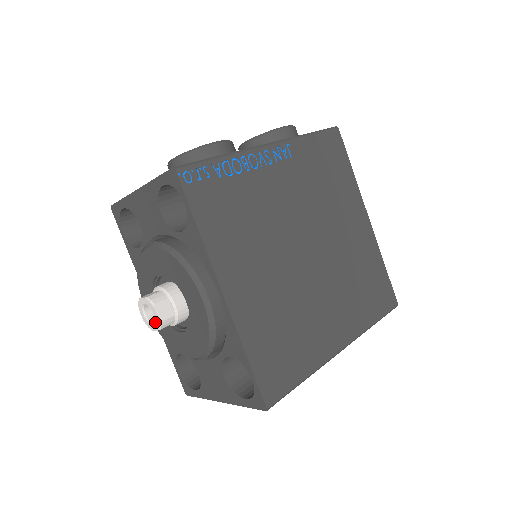
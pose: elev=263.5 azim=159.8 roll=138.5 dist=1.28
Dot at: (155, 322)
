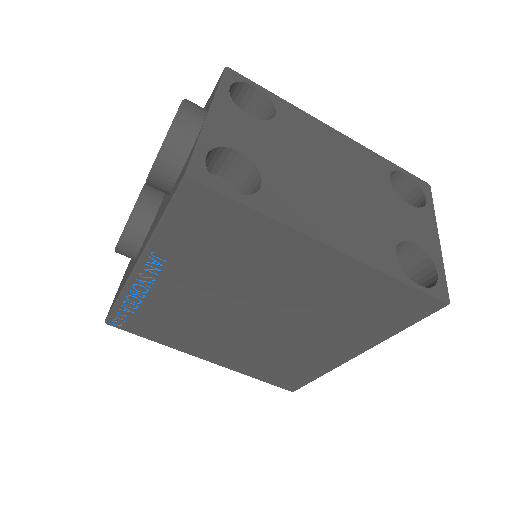
Dot at: occluded
